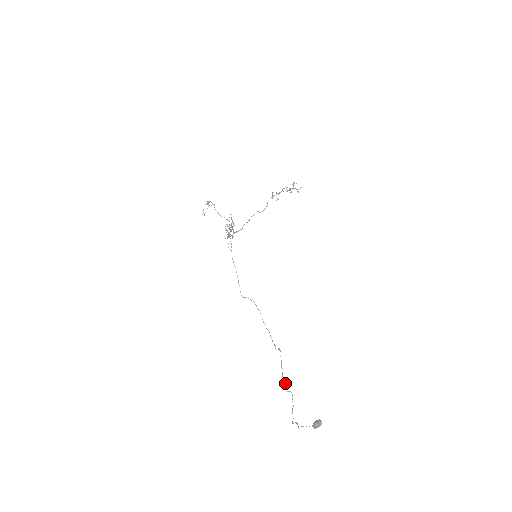
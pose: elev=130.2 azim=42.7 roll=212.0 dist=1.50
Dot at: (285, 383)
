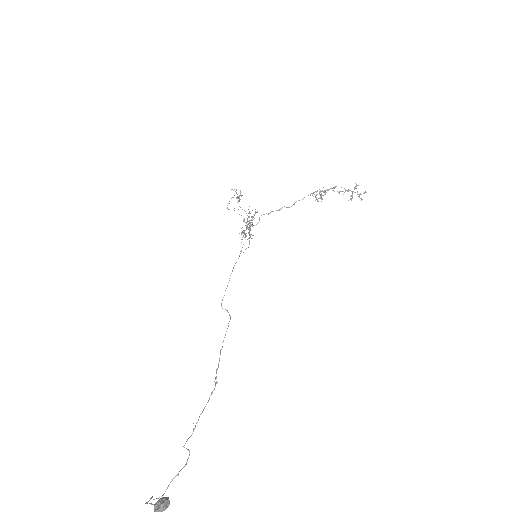
Dot at: occluded
